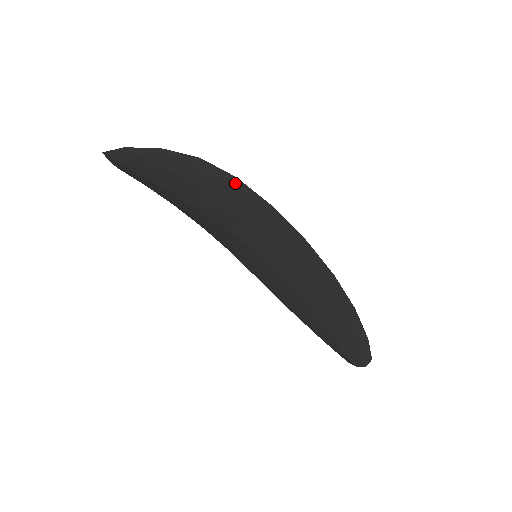
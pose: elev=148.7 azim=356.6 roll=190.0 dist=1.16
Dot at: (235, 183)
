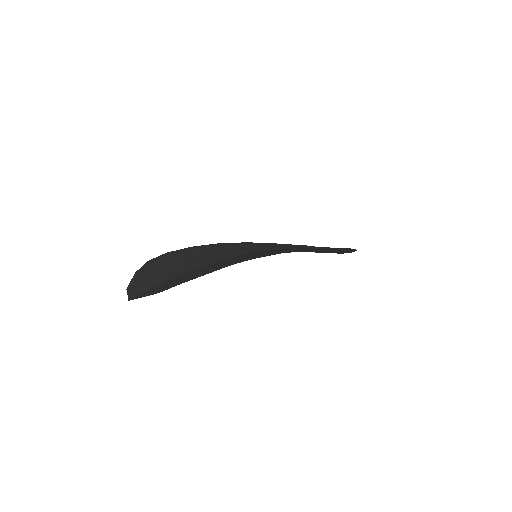
Dot at: (238, 262)
